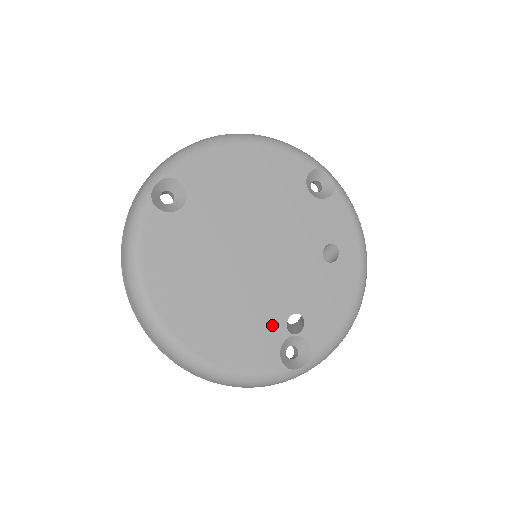
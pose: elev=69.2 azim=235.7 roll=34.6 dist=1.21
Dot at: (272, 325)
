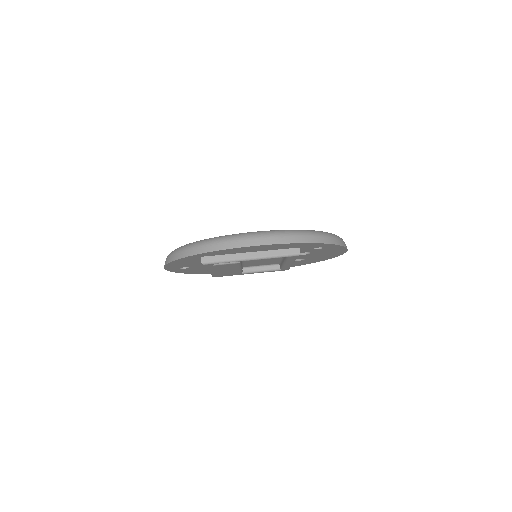
Dot at: occluded
